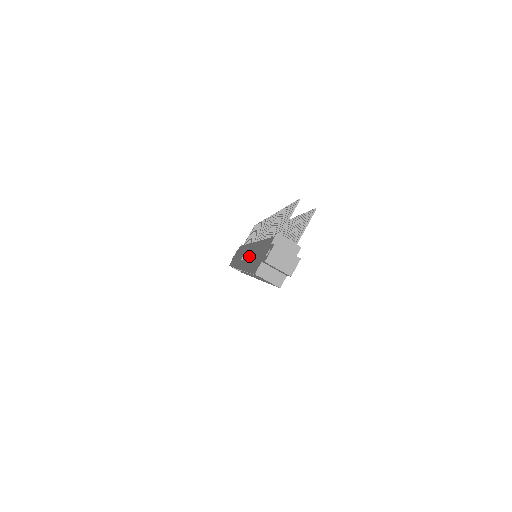
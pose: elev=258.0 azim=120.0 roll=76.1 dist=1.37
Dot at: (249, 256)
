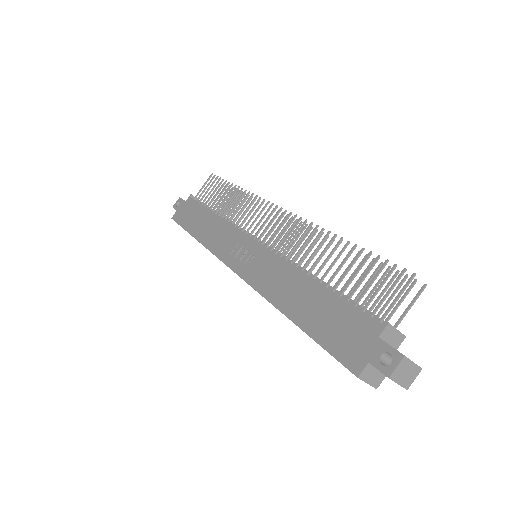
Dot at: (275, 280)
